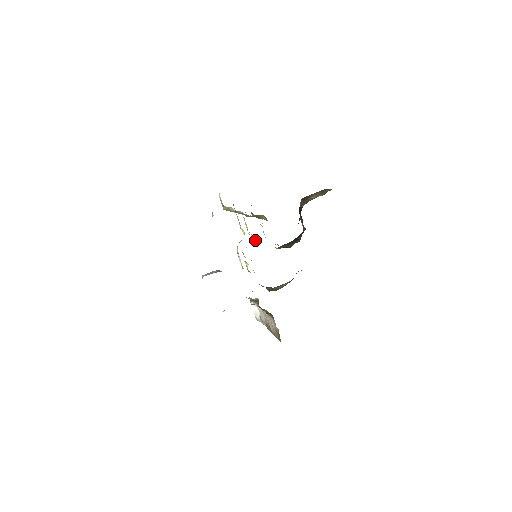
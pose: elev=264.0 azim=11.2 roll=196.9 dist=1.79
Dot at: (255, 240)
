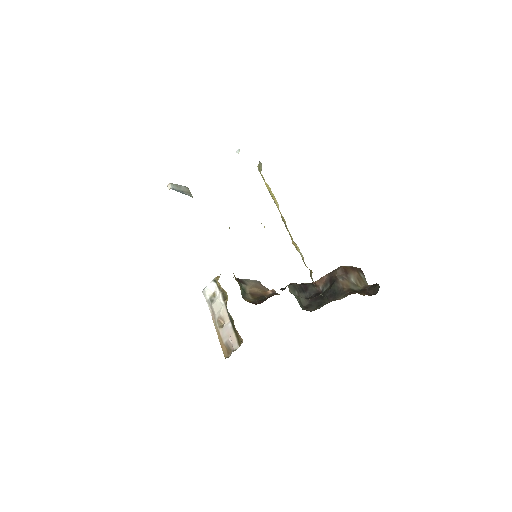
Dot at: occluded
